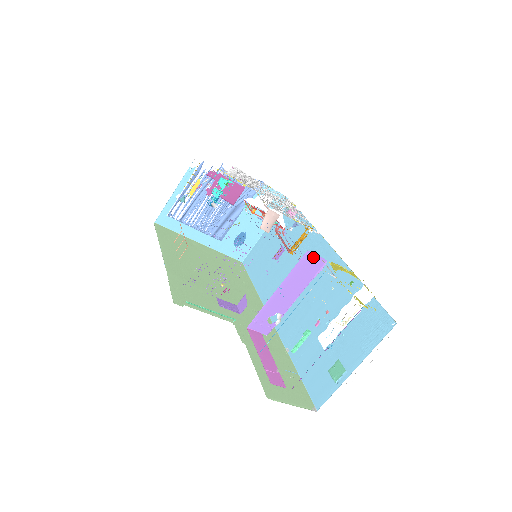
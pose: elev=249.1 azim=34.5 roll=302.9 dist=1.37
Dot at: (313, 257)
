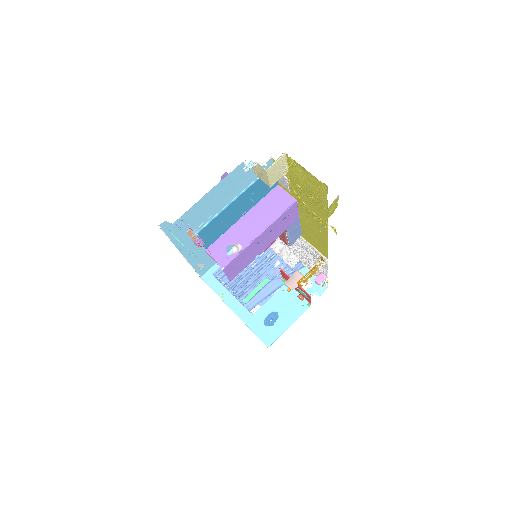
Dot at: (283, 193)
